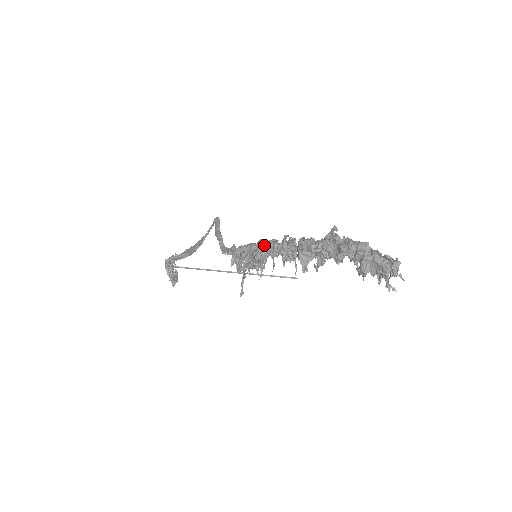
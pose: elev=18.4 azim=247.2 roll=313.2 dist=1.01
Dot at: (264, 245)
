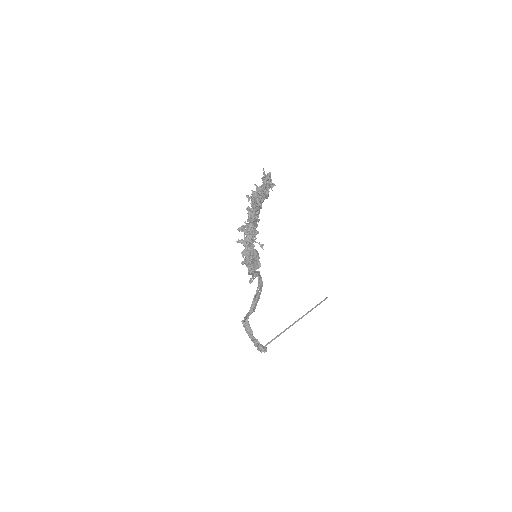
Dot at: occluded
